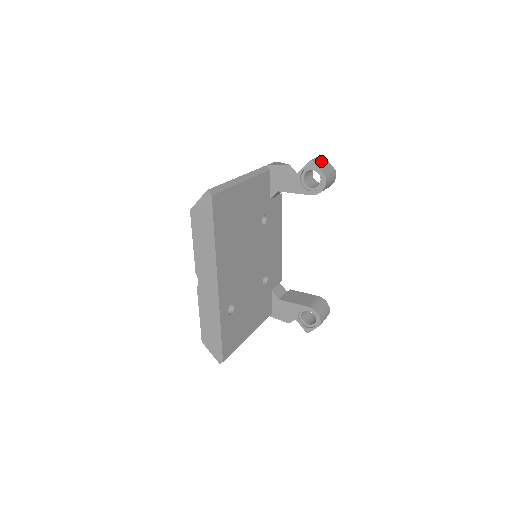
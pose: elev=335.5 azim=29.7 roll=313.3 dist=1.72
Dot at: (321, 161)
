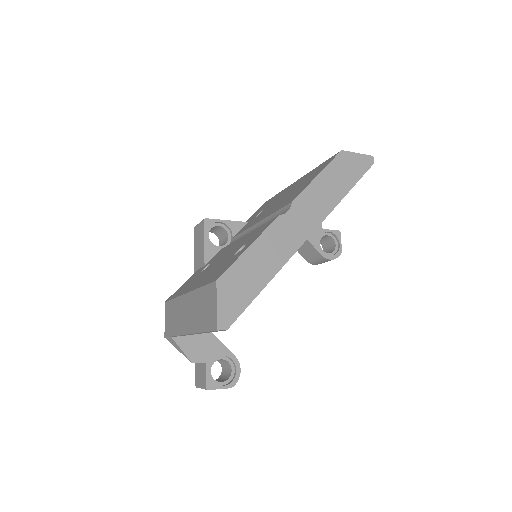
Dot at: occluded
